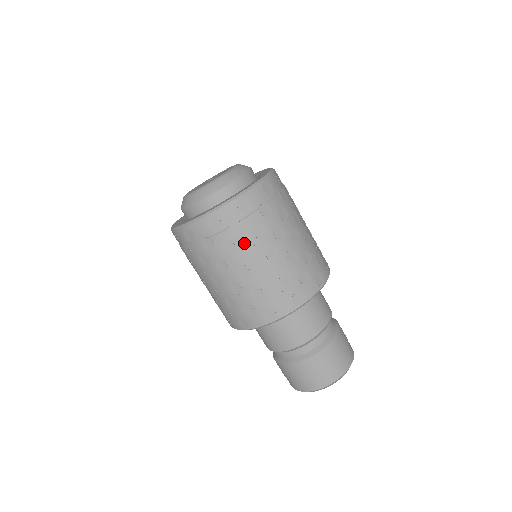
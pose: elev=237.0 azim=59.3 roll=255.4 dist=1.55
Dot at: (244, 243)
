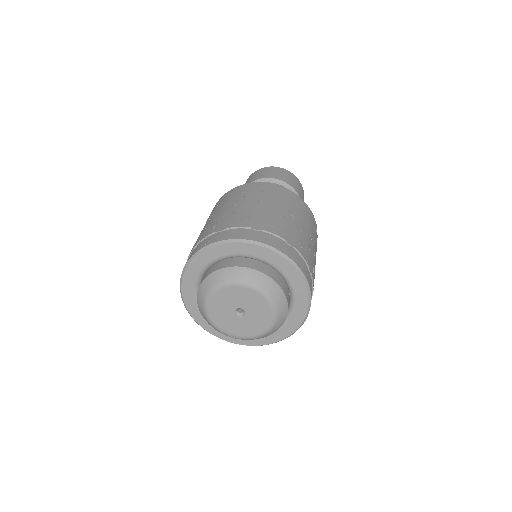
Dot at: occluded
